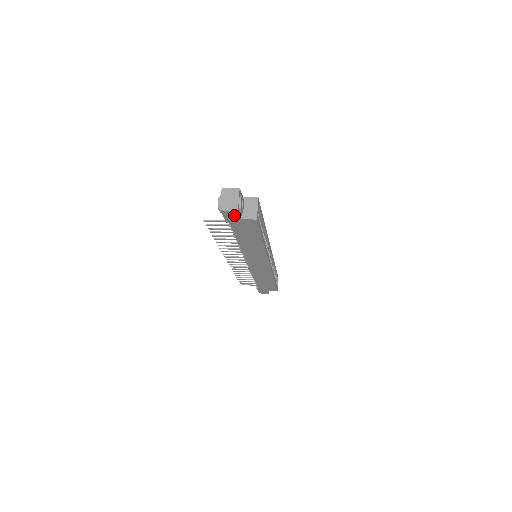
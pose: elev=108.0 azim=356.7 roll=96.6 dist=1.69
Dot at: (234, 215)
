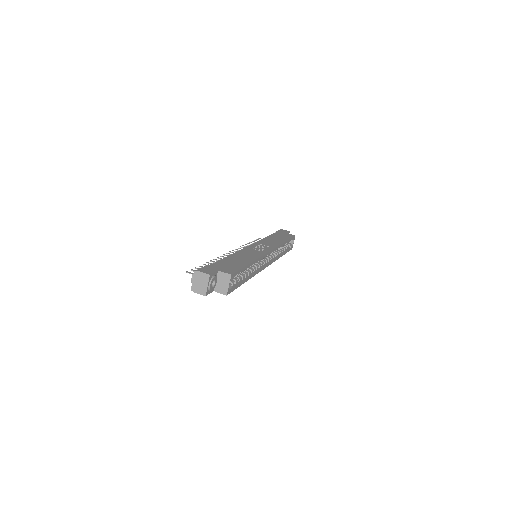
Dot at: occluded
